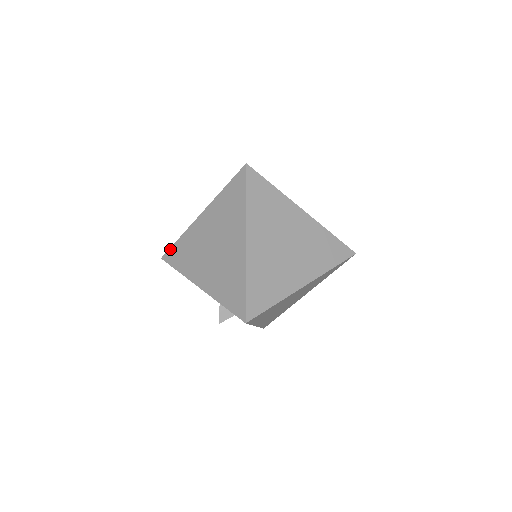
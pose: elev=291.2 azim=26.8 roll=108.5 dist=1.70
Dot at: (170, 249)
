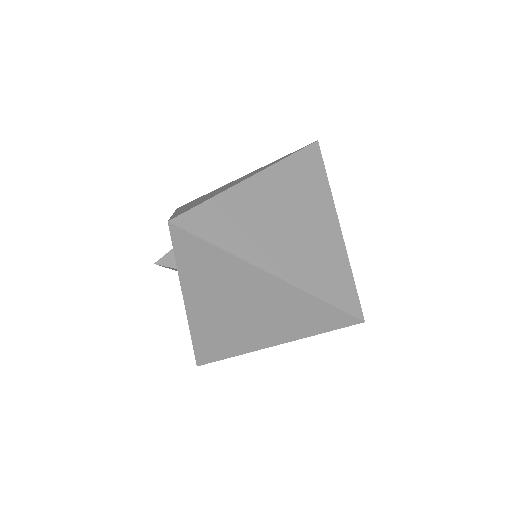
Dot at: (191, 201)
